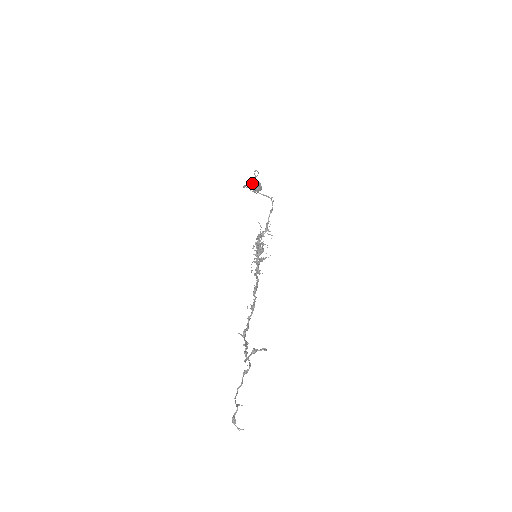
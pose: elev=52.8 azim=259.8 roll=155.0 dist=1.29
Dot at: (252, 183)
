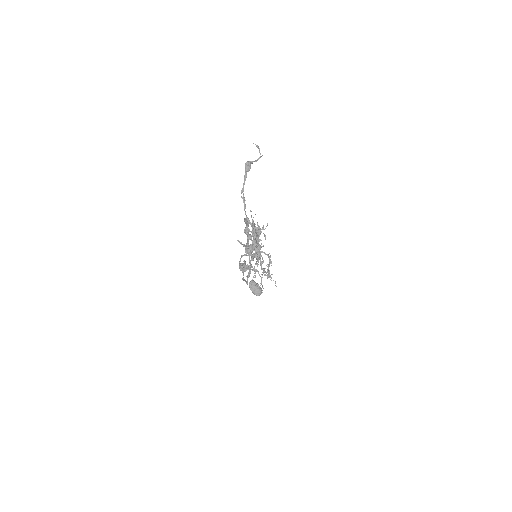
Dot at: (251, 284)
